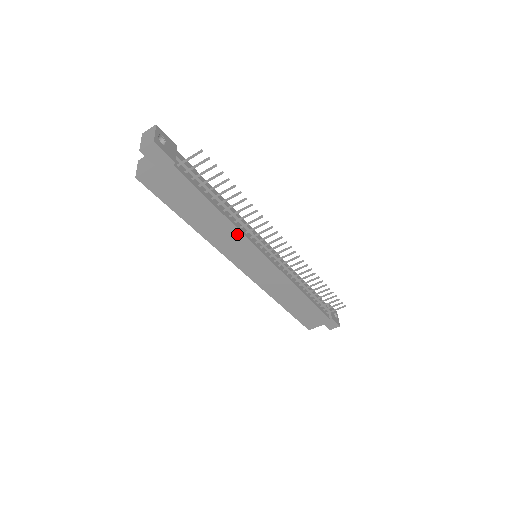
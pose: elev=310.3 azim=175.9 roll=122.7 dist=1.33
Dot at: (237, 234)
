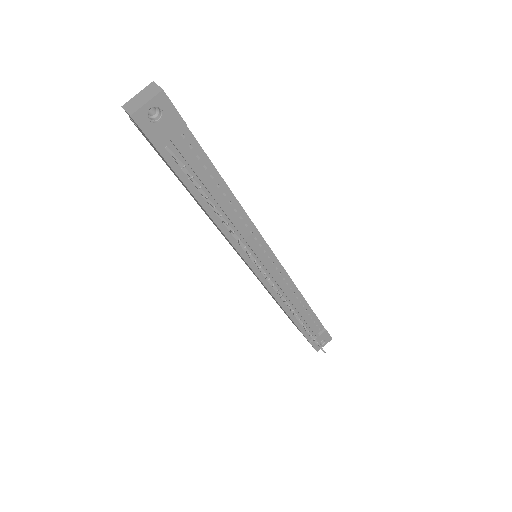
Dot at: (226, 237)
